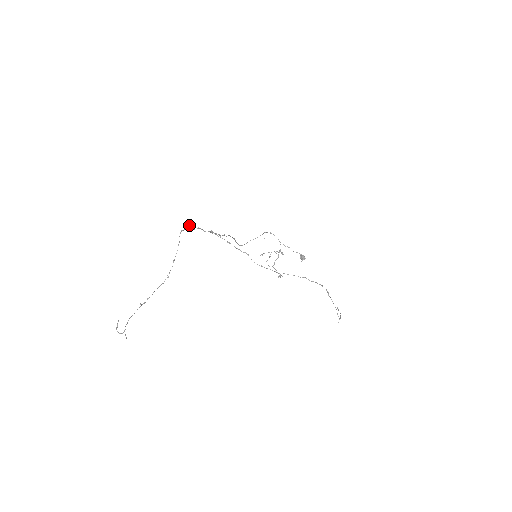
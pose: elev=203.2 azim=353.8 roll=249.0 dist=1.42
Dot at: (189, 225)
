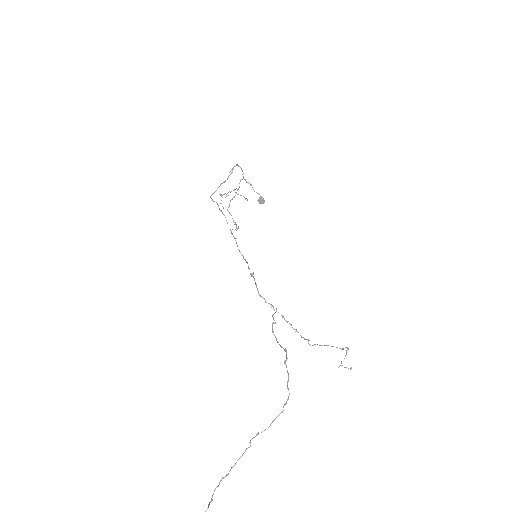
Dot at: (286, 350)
